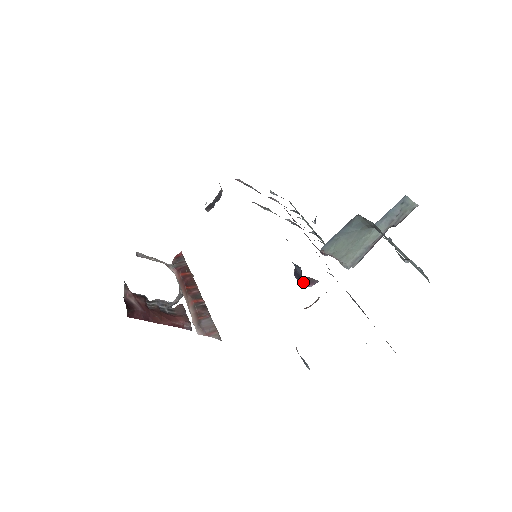
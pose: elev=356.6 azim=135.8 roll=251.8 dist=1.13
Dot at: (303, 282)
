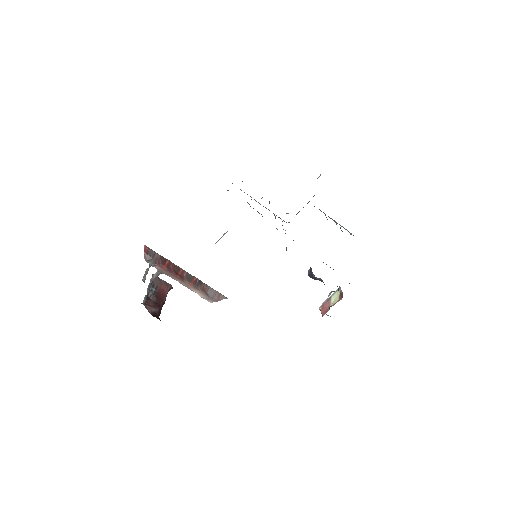
Dot at: occluded
